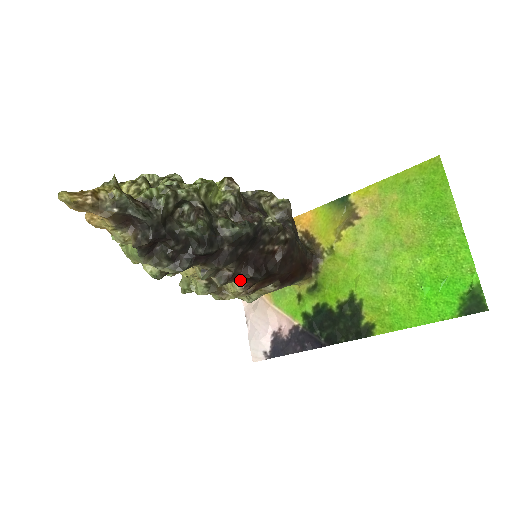
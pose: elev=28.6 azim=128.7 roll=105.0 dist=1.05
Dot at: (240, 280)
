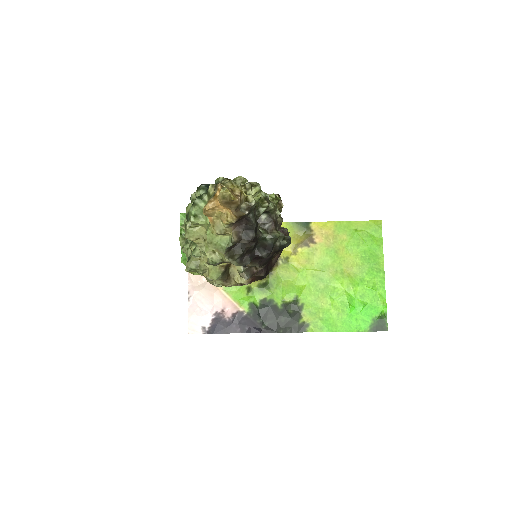
Dot at: (252, 276)
